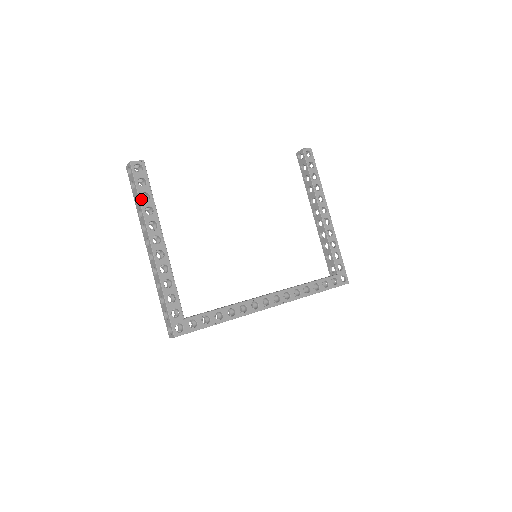
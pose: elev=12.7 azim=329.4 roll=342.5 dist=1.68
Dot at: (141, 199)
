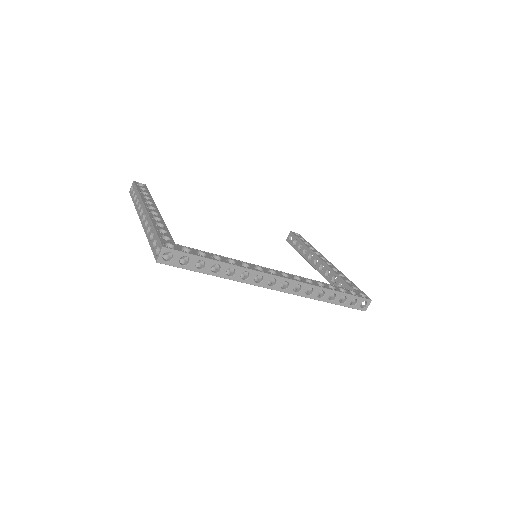
Dot at: (140, 192)
